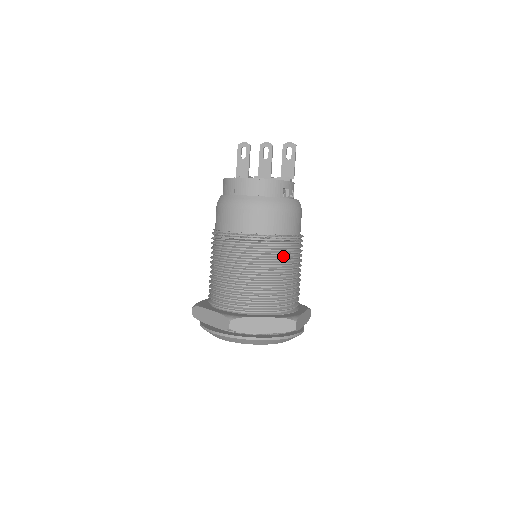
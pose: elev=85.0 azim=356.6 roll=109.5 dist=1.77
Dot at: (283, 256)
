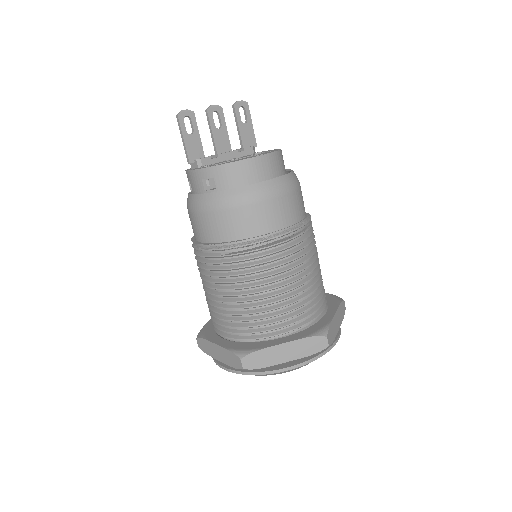
Dot at: occluded
